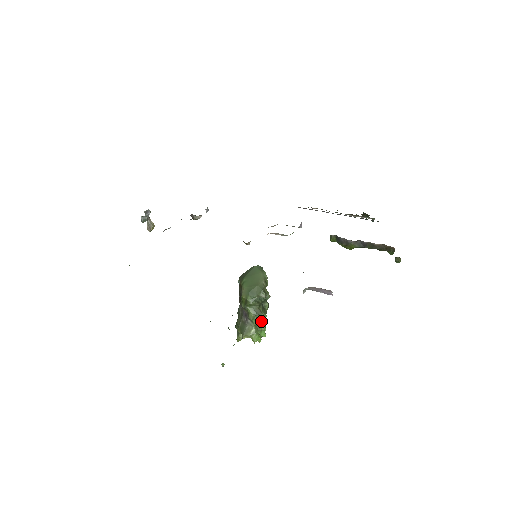
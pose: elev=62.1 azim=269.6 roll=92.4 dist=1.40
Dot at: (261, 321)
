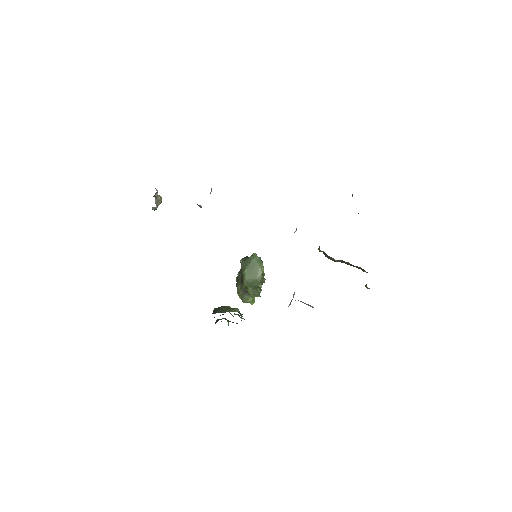
Dot at: occluded
